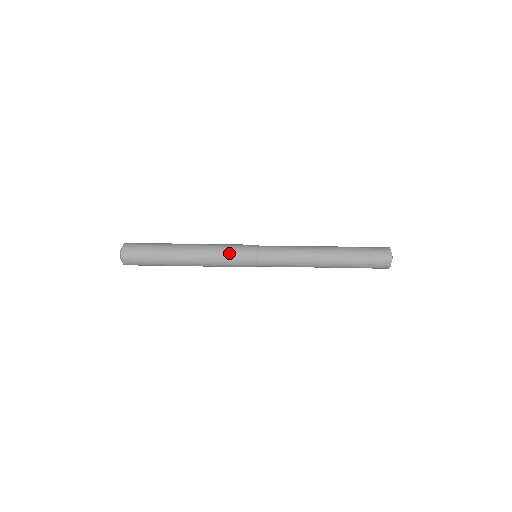
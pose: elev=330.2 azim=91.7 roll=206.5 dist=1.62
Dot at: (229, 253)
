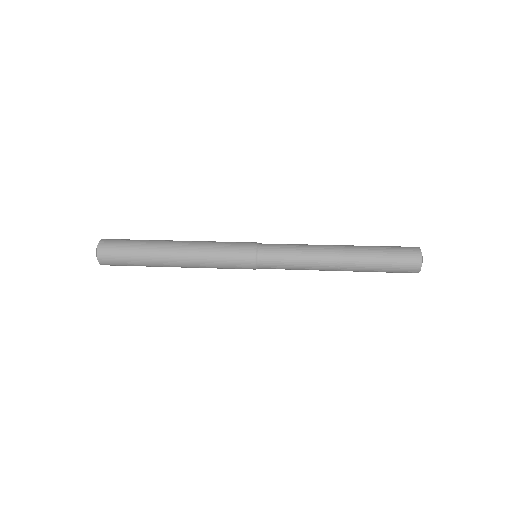
Dot at: (223, 255)
